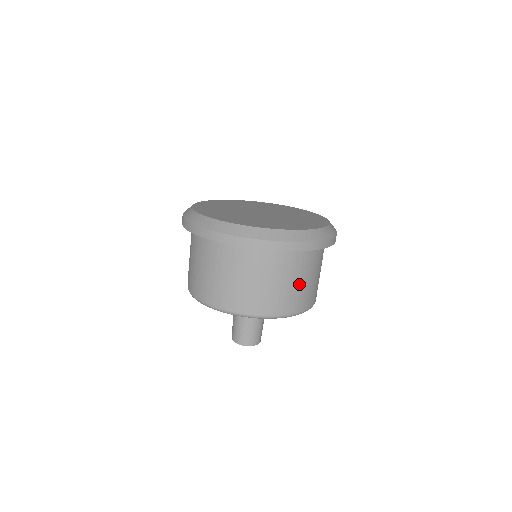
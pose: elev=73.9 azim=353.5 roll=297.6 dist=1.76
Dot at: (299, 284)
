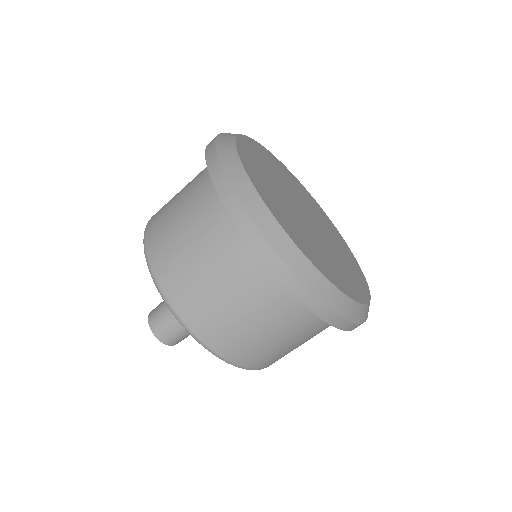
Dot at: occluded
